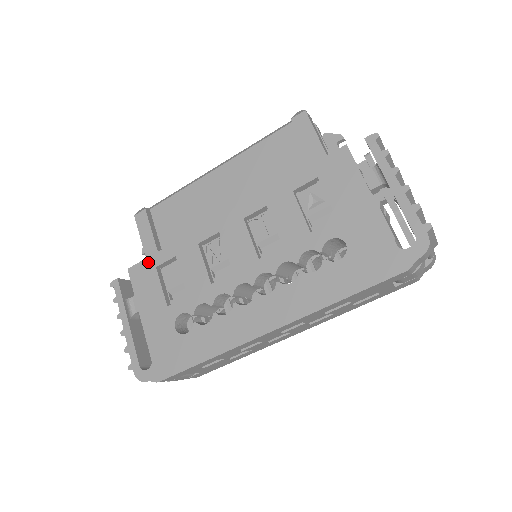
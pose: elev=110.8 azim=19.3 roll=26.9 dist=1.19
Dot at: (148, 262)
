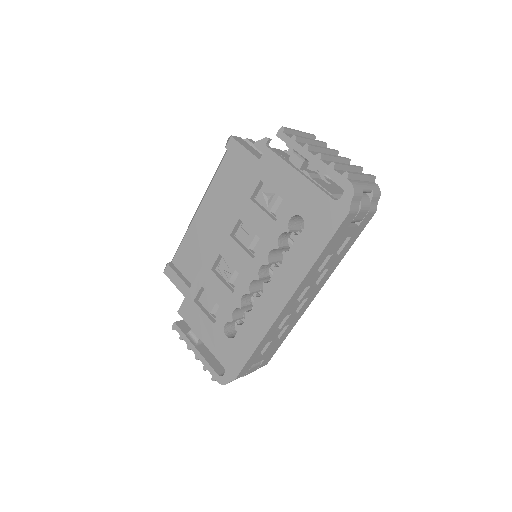
Dot at: (187, 300)
